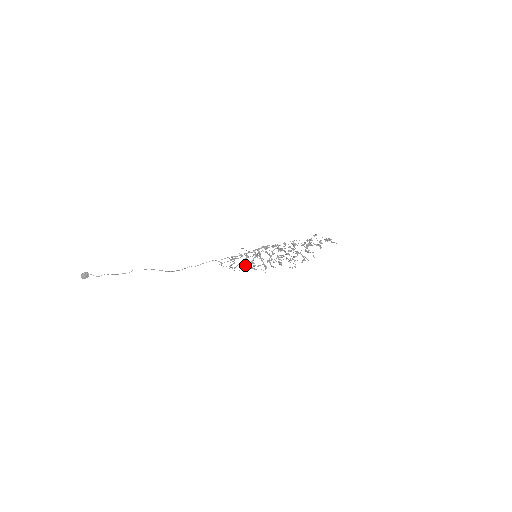
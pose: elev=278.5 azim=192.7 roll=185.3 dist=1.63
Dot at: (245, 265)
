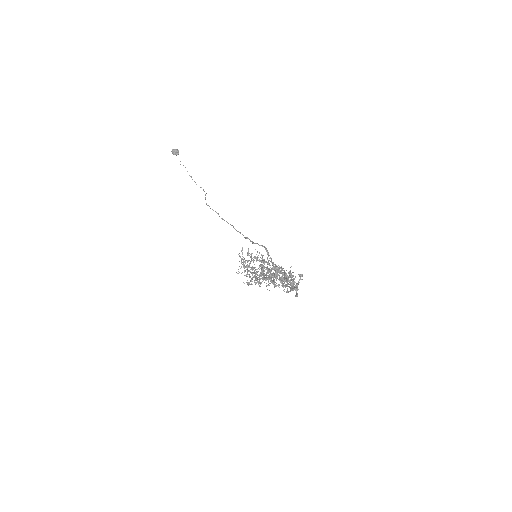
Dot at: (245, 260)
